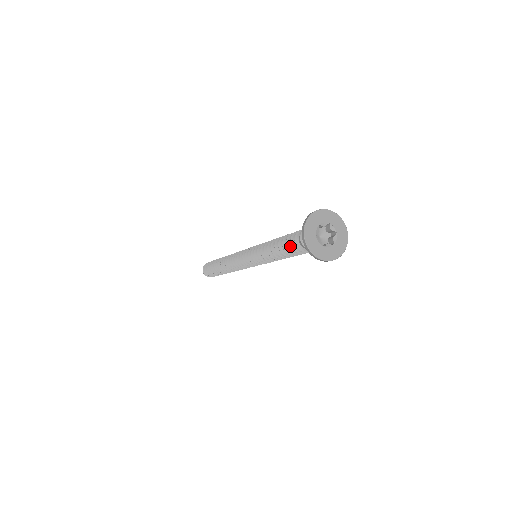
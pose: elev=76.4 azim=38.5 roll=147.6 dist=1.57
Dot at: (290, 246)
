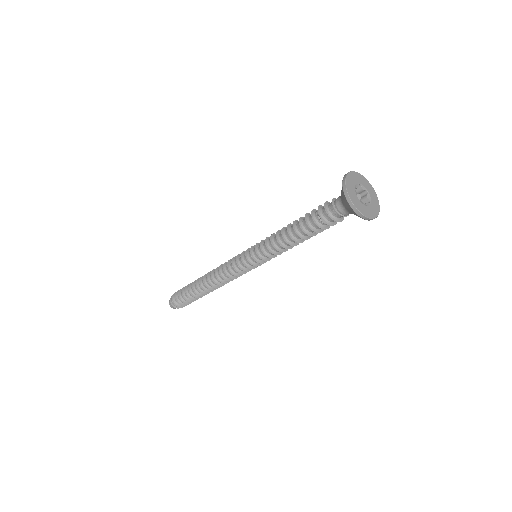
Dot at: (314, 214)
